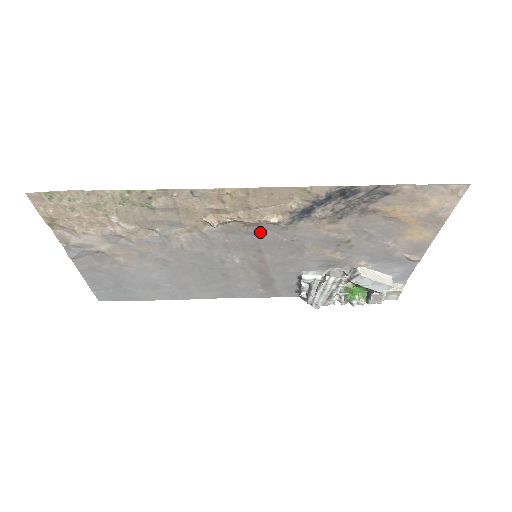
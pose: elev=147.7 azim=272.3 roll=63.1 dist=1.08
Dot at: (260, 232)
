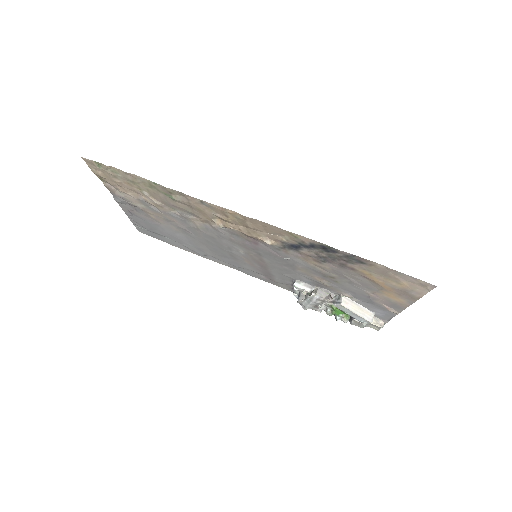
Dot at: (258, 243)
